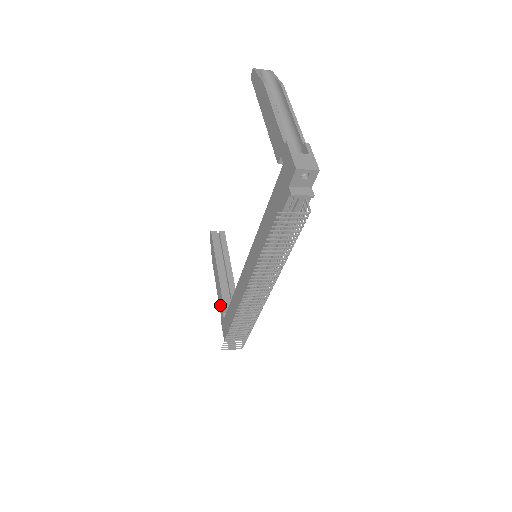
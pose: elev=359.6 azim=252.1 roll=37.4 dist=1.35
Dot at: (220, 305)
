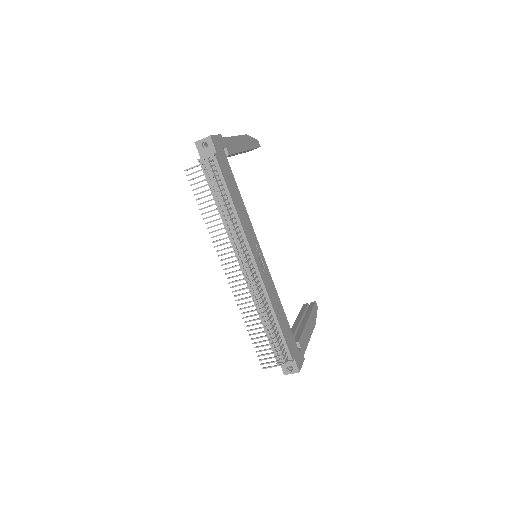
Dot at: occluded
